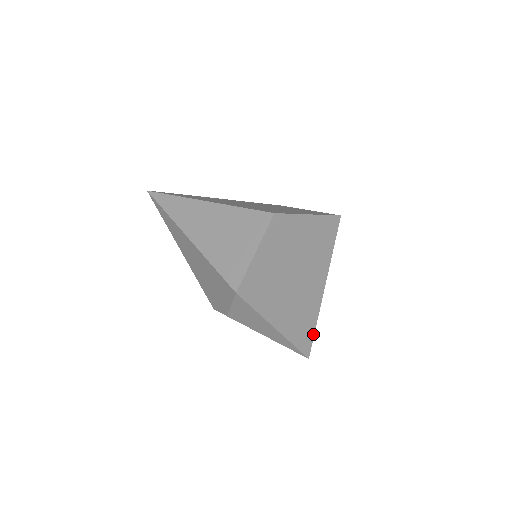
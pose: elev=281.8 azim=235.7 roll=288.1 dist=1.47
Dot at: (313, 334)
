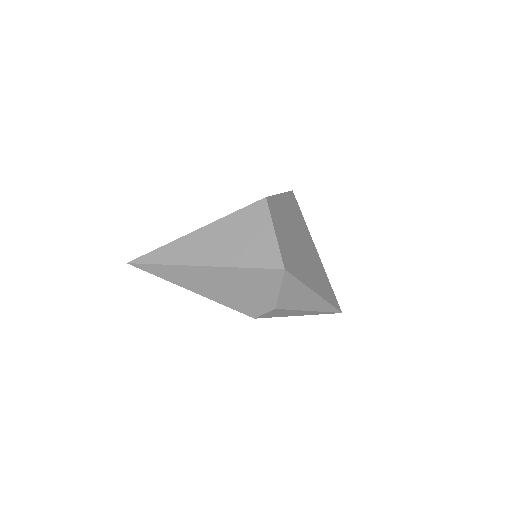
Dot at: (332, 291)
